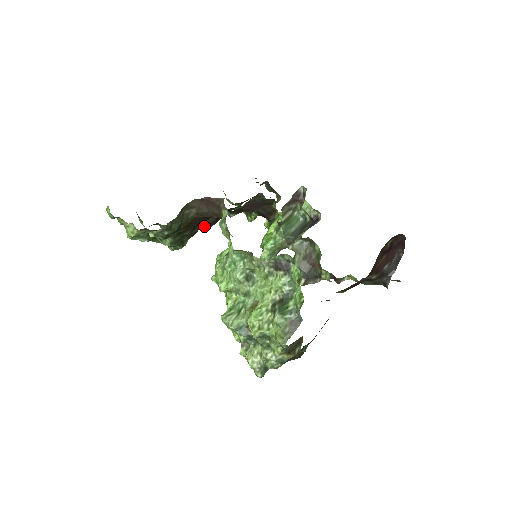
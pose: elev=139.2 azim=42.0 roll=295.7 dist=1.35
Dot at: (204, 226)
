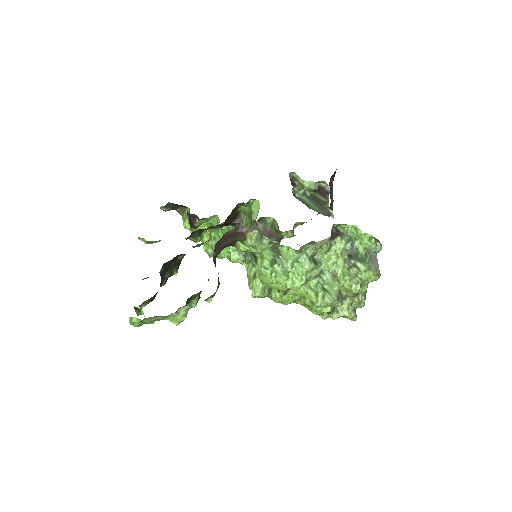
Dot at: (176, 273)
